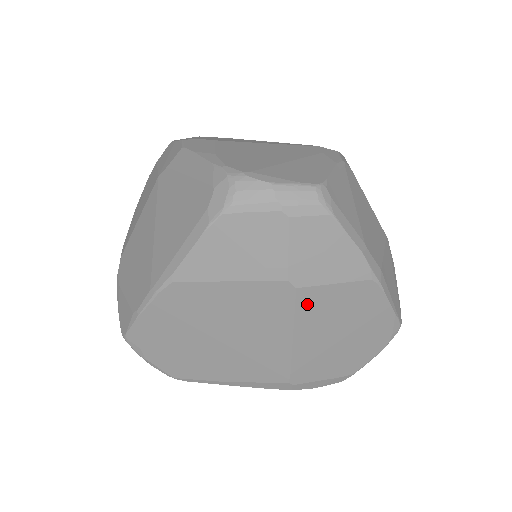
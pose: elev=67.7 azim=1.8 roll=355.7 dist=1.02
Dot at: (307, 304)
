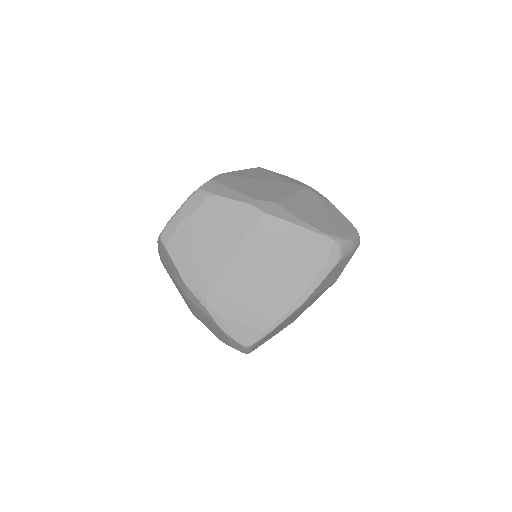
Dot at: occluded
